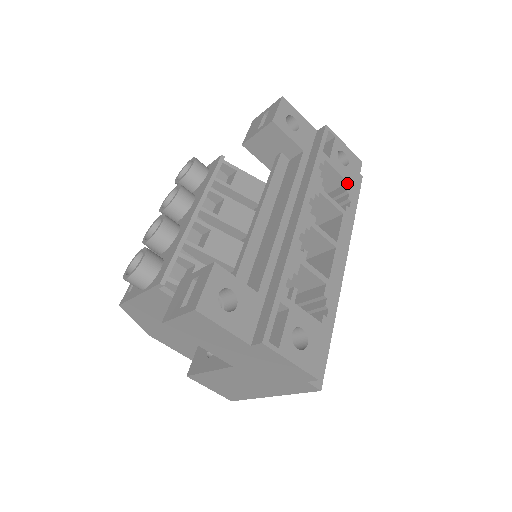
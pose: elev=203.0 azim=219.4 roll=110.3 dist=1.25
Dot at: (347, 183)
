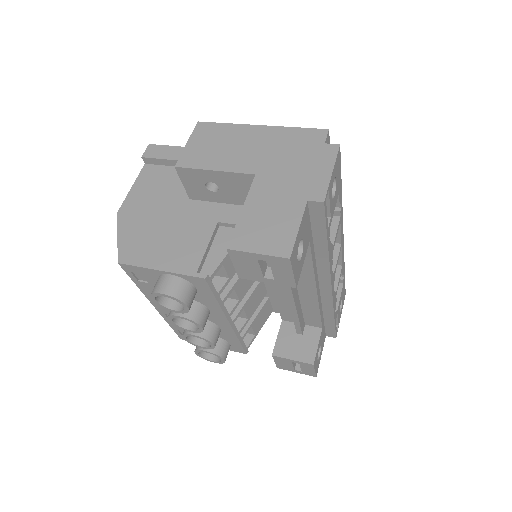
Dot at: (337, 195)
